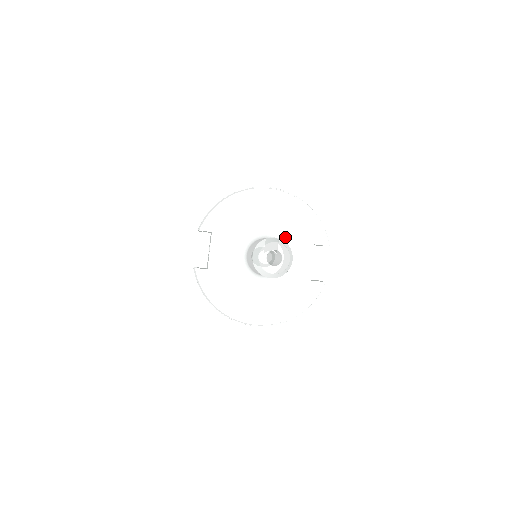
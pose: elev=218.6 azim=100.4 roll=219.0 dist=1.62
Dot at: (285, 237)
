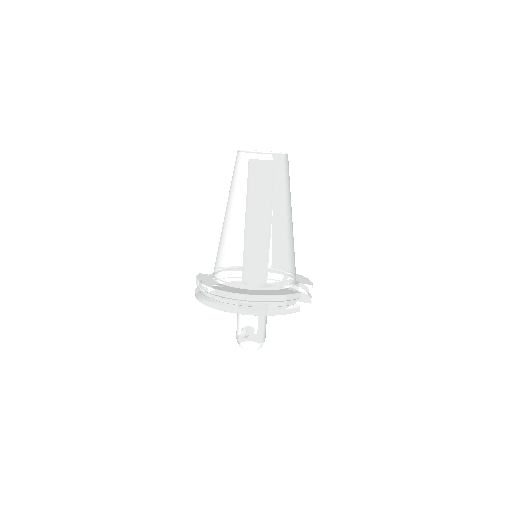
Dot at: occluded
